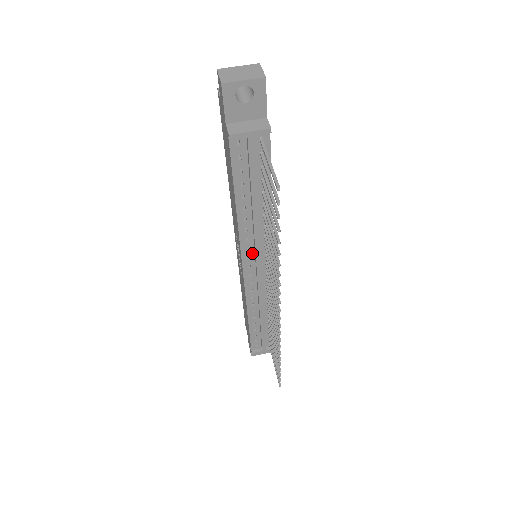
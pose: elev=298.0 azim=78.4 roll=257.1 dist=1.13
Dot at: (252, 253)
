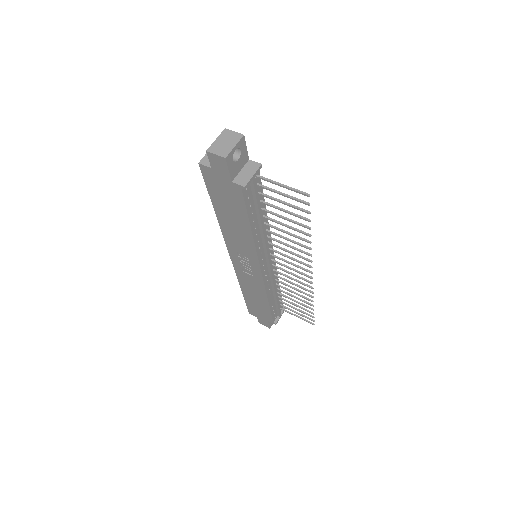
Dot at: (263, 254)
